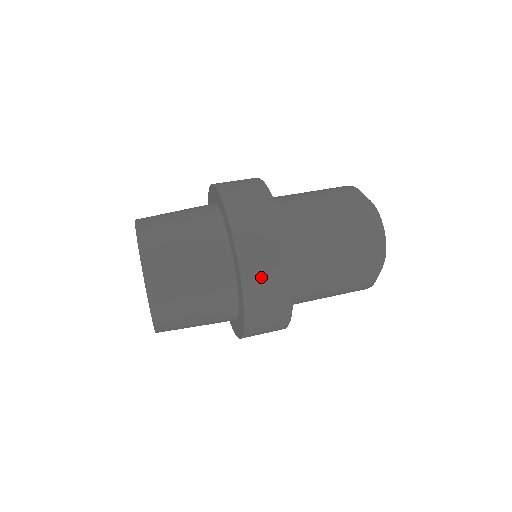
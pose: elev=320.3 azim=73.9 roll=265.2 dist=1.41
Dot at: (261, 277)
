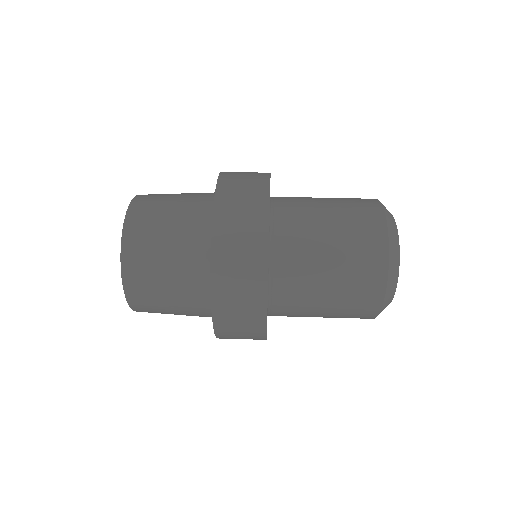
Dot at: (235, 333)
